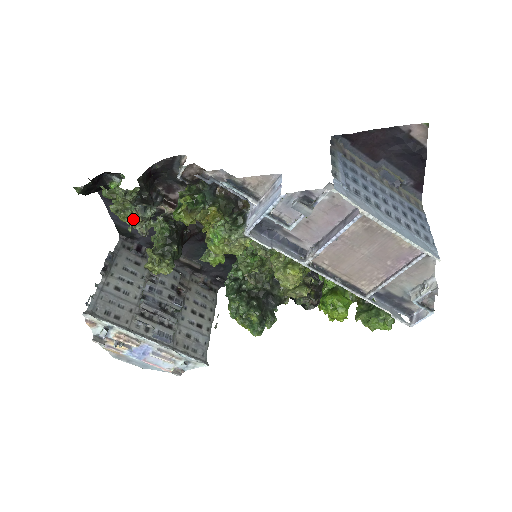
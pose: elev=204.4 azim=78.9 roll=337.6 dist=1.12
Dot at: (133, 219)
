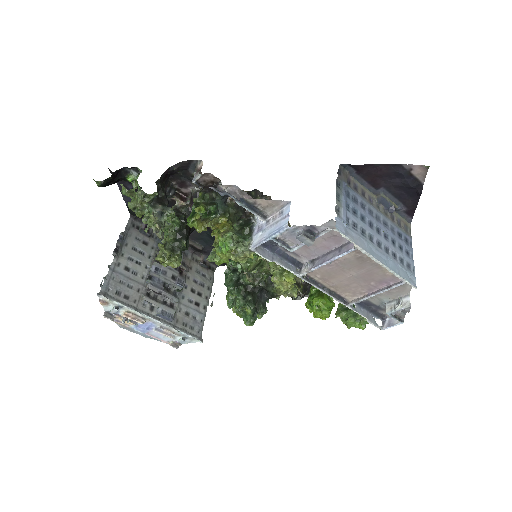
Dot at: (150, 221)
